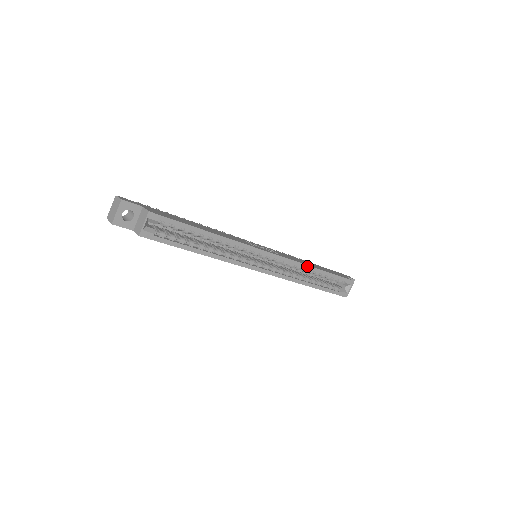
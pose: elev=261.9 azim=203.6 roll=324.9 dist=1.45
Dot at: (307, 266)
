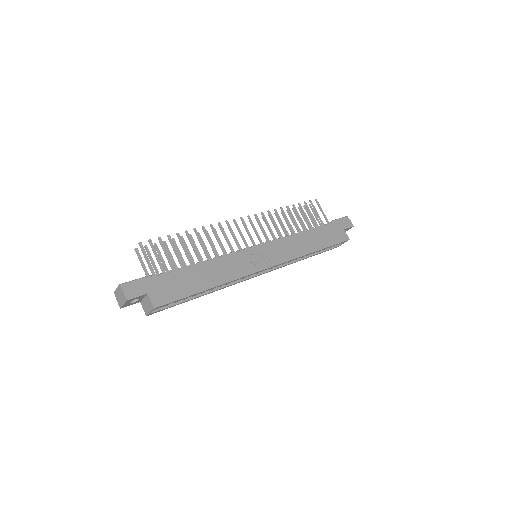
Dot at: (304, 255)
